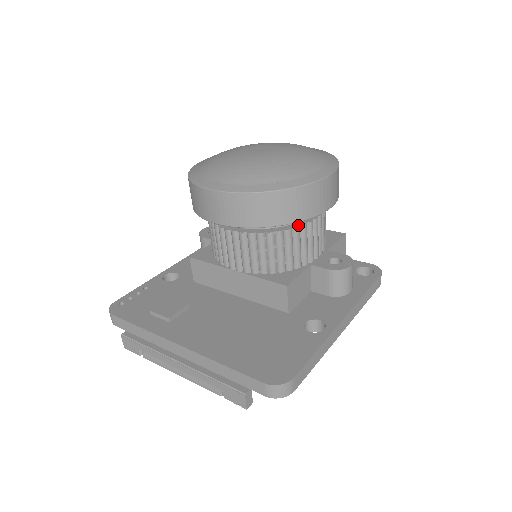
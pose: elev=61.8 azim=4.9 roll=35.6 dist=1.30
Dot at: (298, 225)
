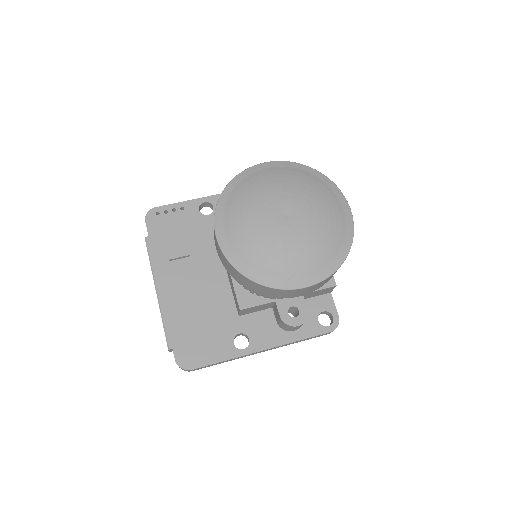
Dot at: occluded
